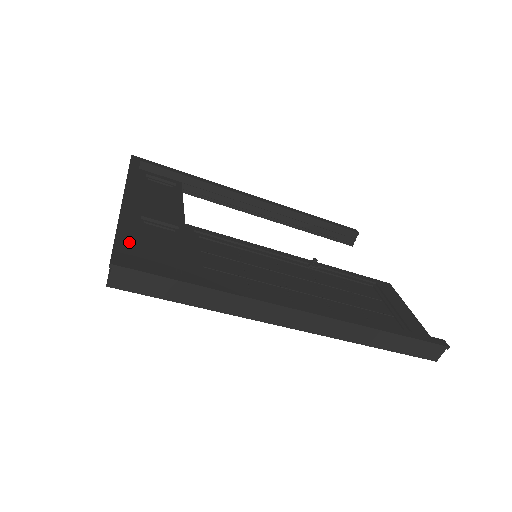
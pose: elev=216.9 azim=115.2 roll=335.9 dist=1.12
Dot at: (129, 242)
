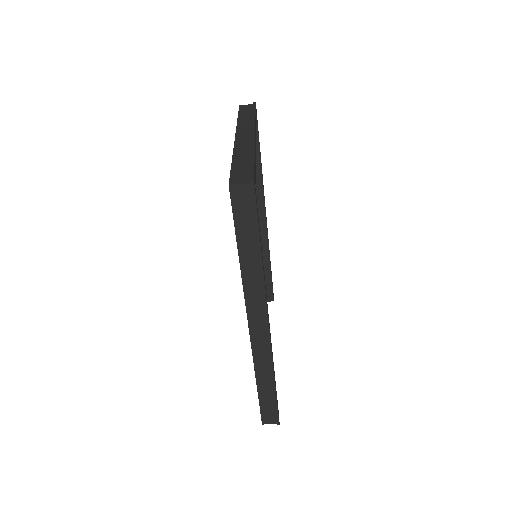
Dot at: occluded
